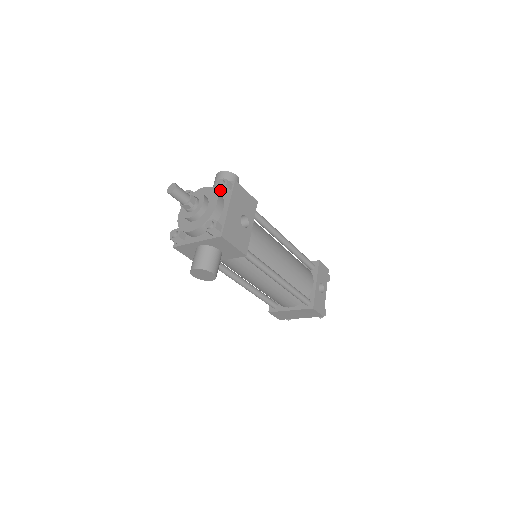
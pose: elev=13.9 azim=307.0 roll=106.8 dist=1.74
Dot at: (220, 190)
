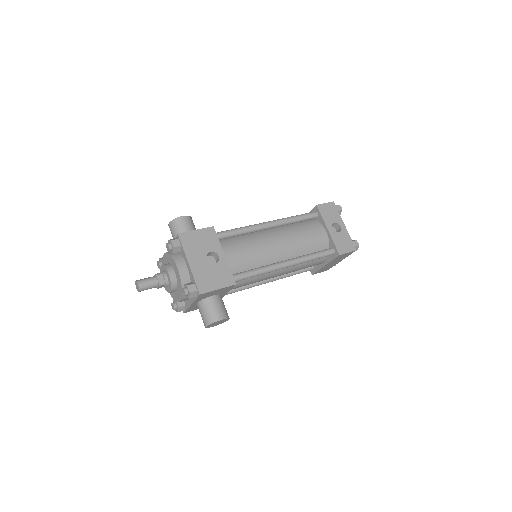
Dot at: occluded
